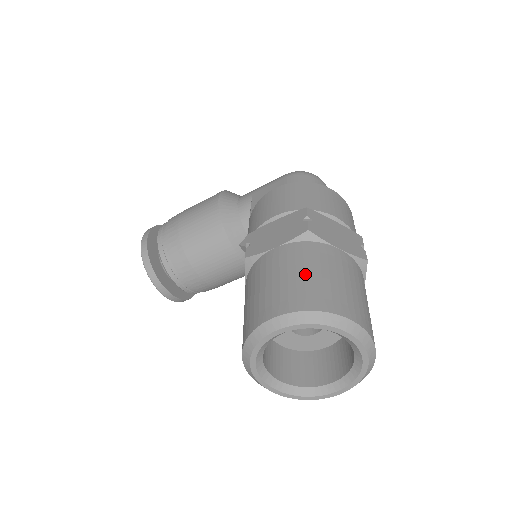
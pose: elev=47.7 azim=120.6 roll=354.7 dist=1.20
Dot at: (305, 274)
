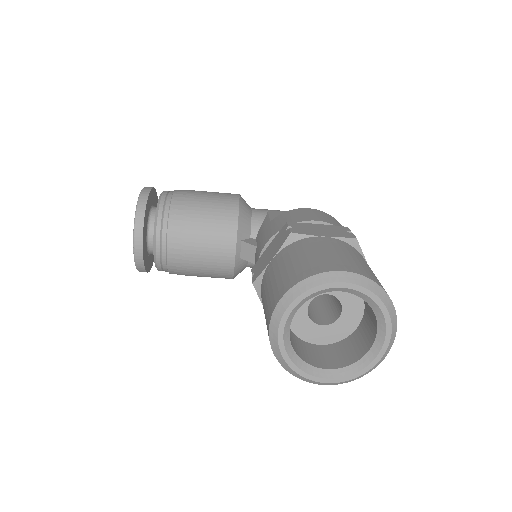
Dot at: (359, 260)
